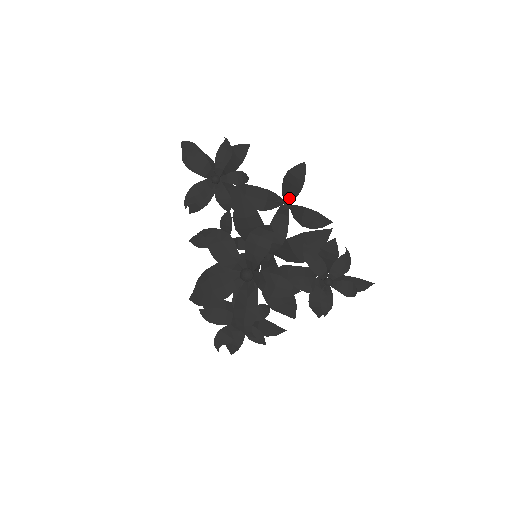
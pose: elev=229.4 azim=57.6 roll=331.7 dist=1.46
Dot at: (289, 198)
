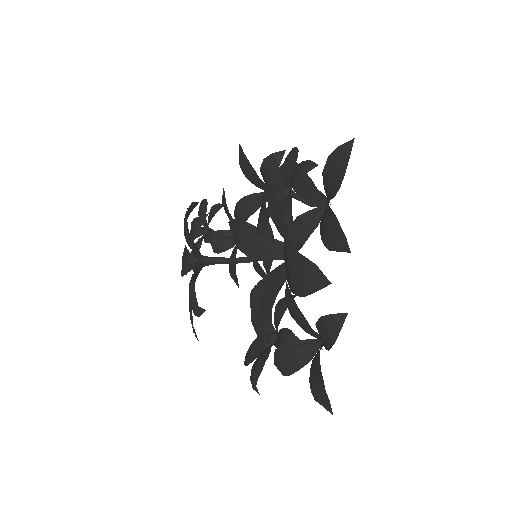
Dot at: (260, 183)
